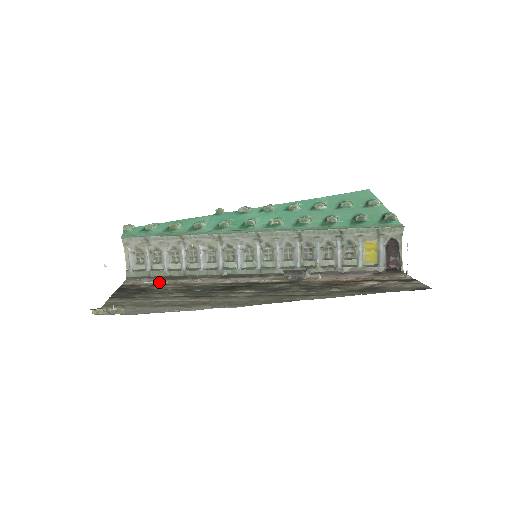
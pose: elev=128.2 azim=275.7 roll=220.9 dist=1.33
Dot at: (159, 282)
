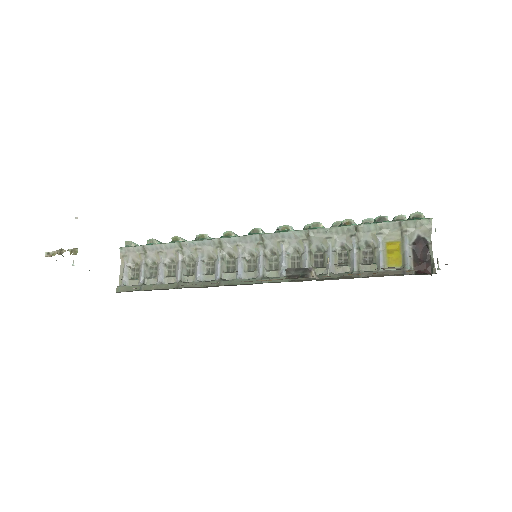
Dot at: occluded
